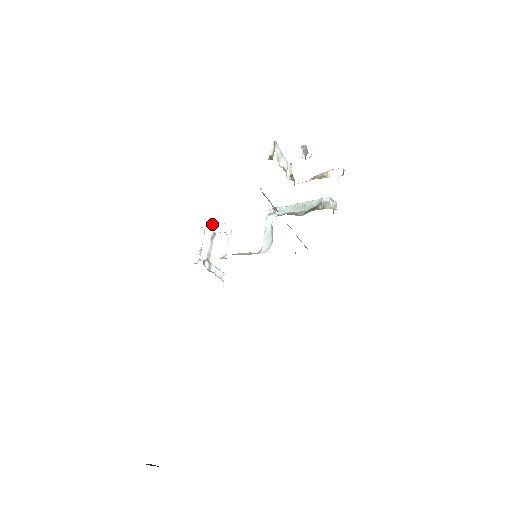
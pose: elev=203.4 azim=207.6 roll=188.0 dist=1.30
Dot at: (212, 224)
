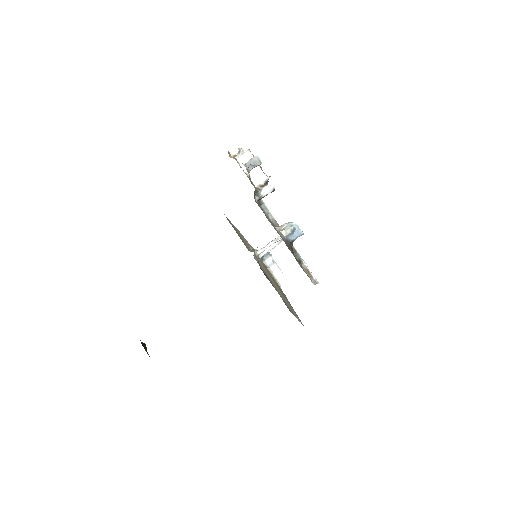
Dot at: occluded
